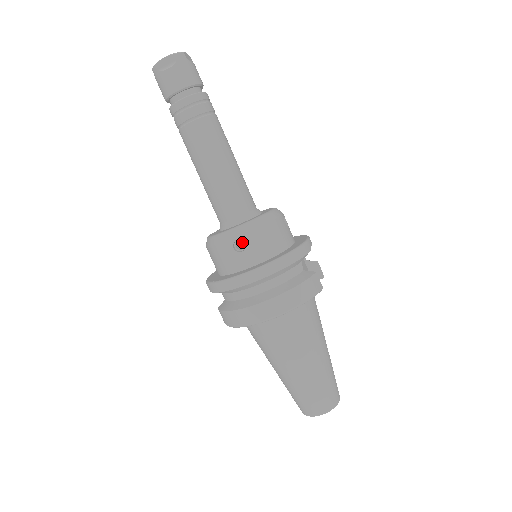
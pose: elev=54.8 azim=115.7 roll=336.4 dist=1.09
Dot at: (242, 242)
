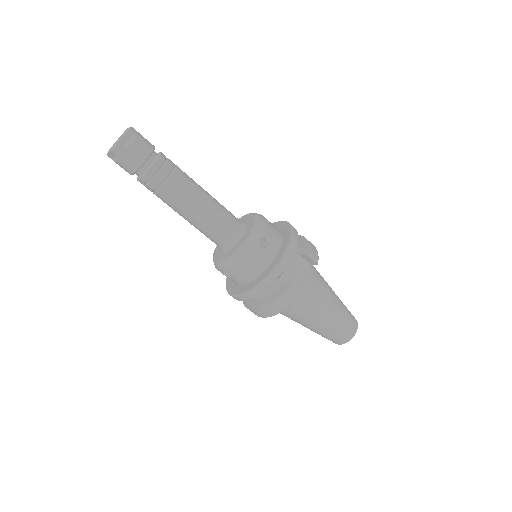
Dot at: occluded
